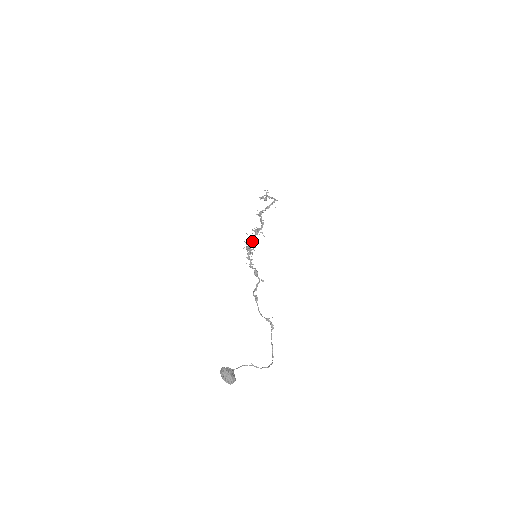
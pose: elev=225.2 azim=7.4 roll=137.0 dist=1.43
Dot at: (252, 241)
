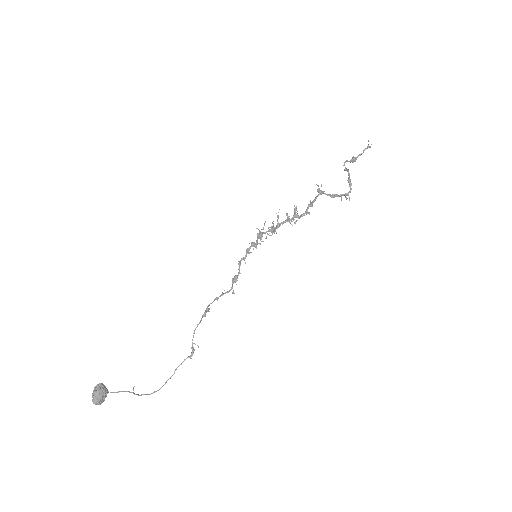
Dot at: (271, 231)
